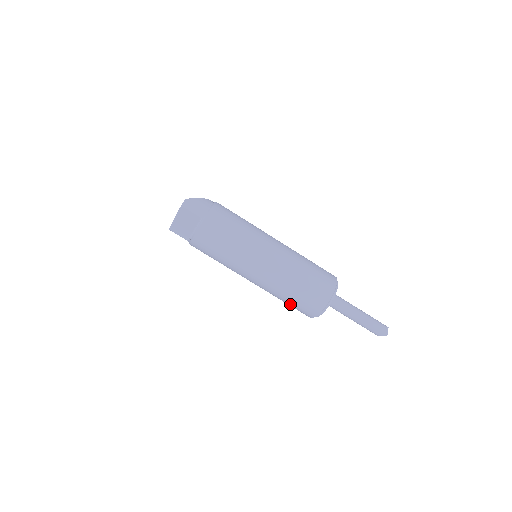
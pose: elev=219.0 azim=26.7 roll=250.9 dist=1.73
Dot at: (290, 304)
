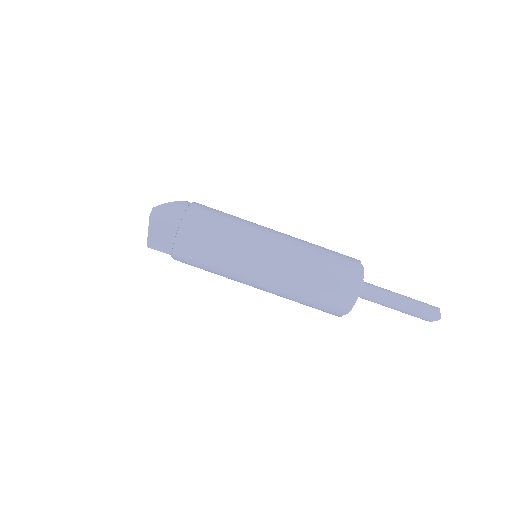
Dot at: (309, 306)
